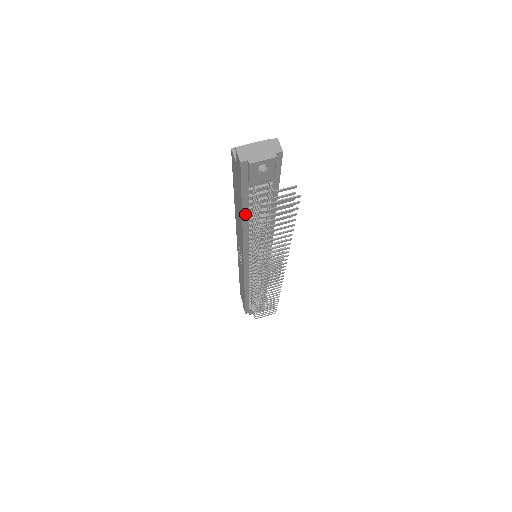
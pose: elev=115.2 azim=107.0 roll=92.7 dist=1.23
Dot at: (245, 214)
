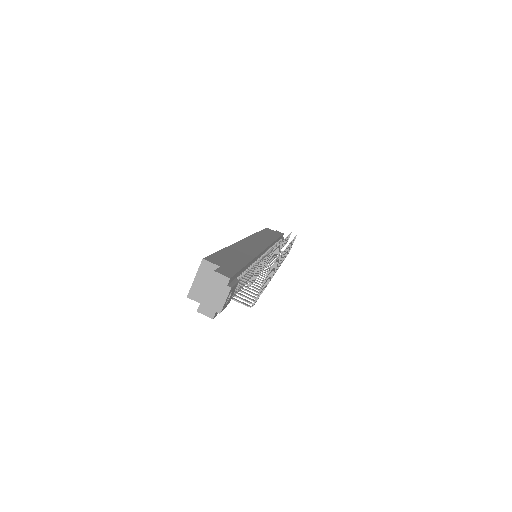
Dot at: occluded
